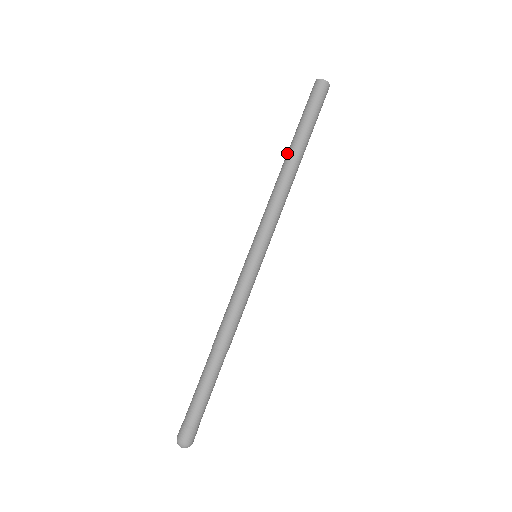
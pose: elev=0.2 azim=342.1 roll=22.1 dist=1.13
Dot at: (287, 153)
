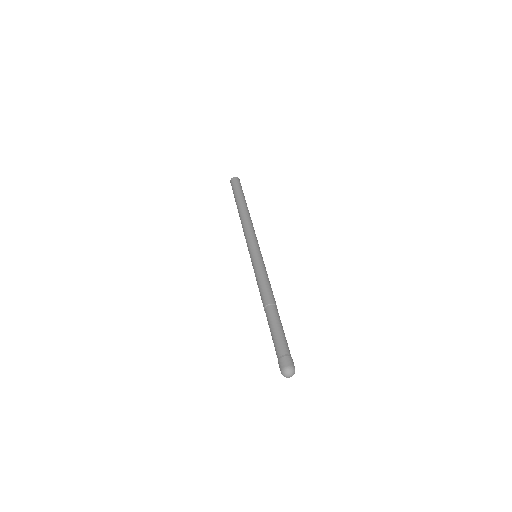
Dot at: (238, 211)
